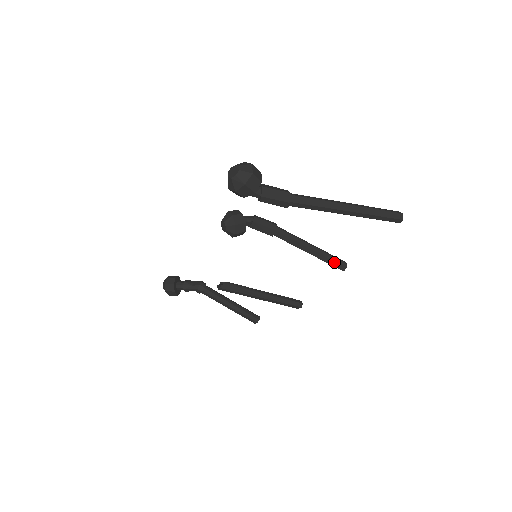
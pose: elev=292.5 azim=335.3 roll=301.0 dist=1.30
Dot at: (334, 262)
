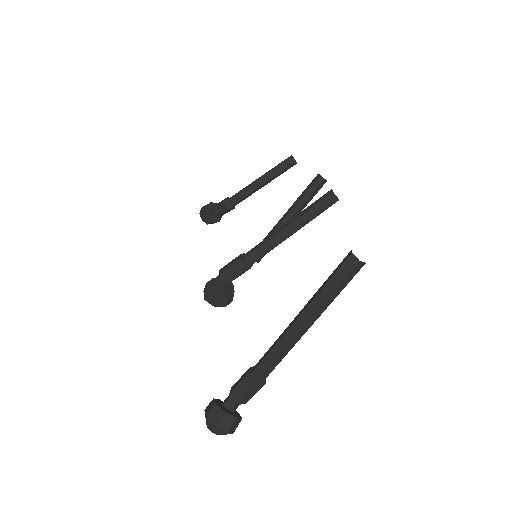
Dot at: occluded
